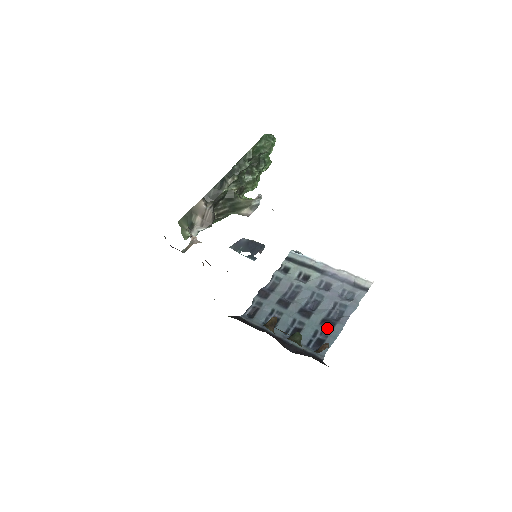
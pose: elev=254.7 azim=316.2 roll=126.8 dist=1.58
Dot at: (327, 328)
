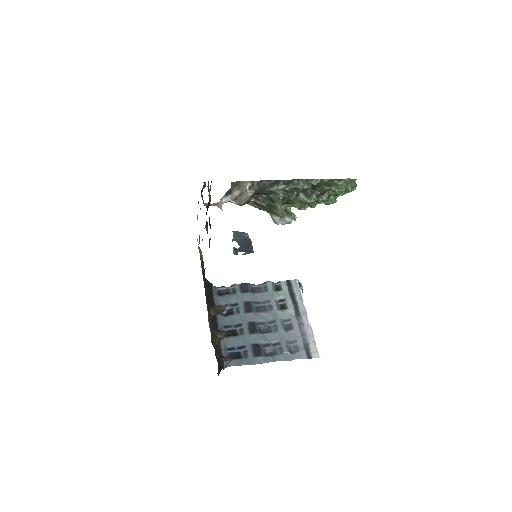
Dot at: (253, 352)
